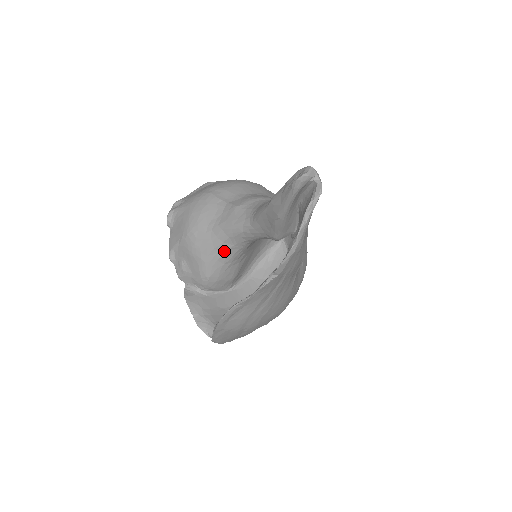
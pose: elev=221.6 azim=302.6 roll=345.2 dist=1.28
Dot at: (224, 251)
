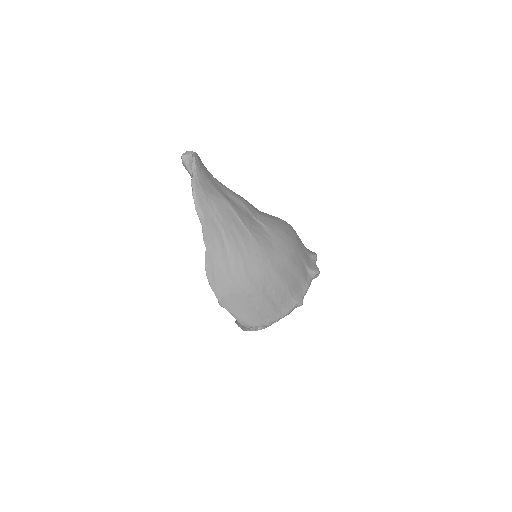
Dot at: occluded
